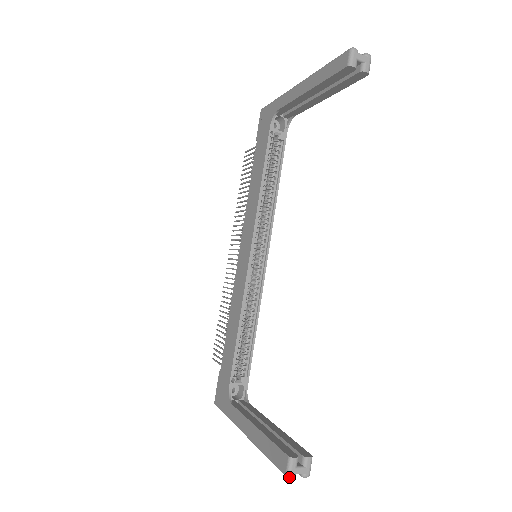
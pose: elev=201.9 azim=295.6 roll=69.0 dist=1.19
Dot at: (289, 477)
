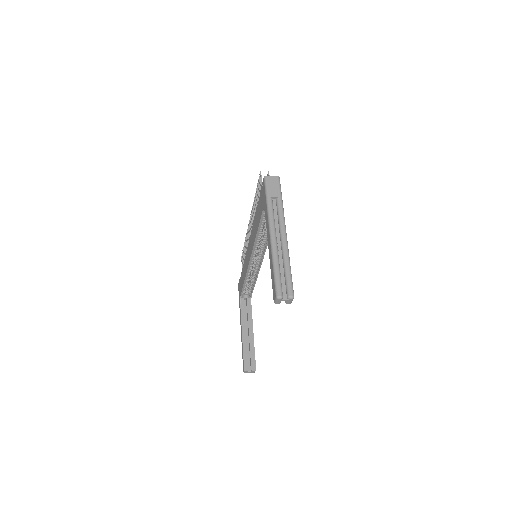
Dot at: occluded
